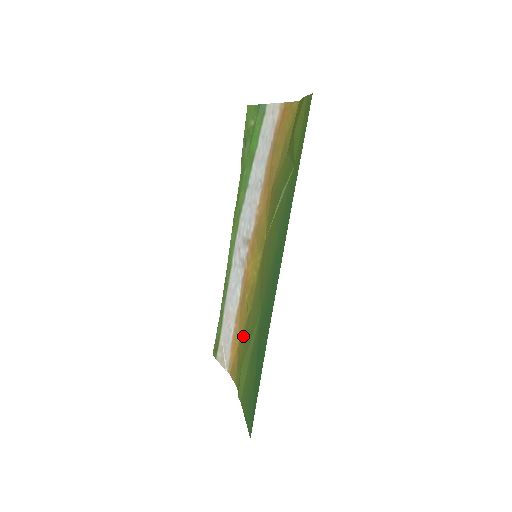
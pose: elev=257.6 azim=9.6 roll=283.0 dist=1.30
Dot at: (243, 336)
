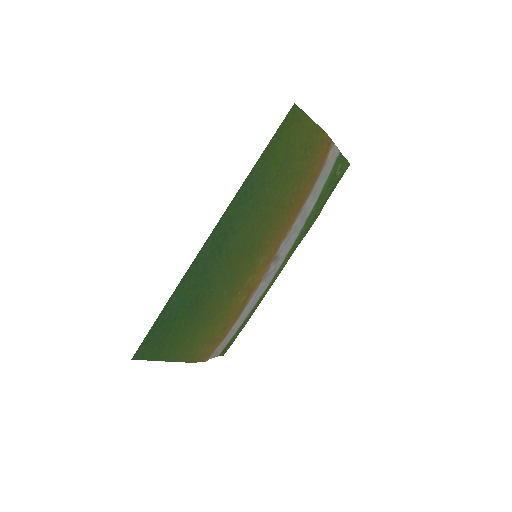
Dot at: (221, 325)
